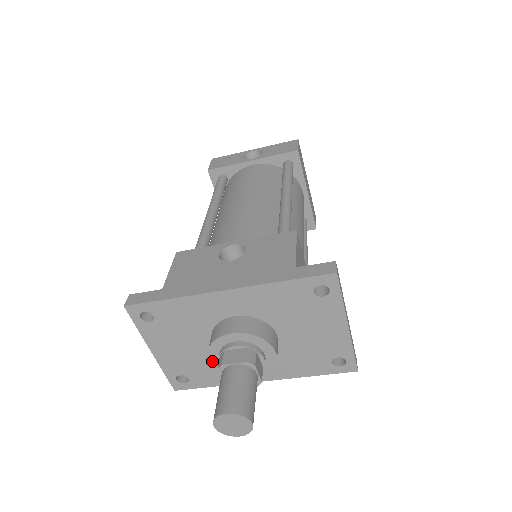
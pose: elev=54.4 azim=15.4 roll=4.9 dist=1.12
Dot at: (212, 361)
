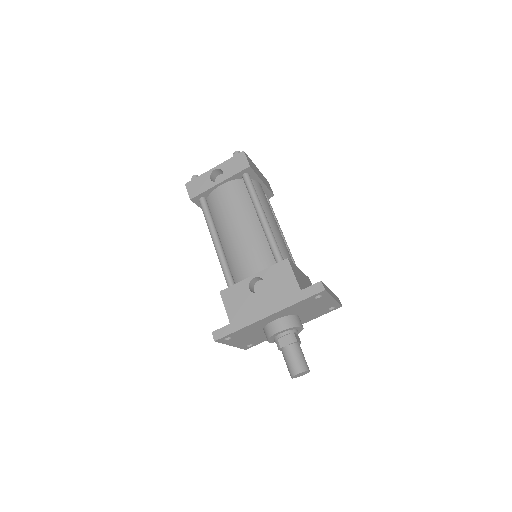
Dot at: (270, 342)
